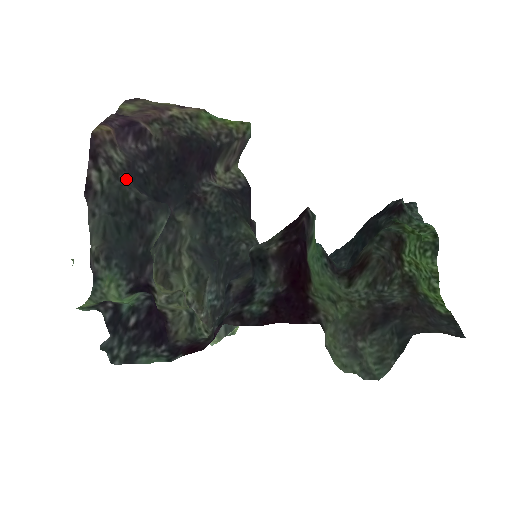
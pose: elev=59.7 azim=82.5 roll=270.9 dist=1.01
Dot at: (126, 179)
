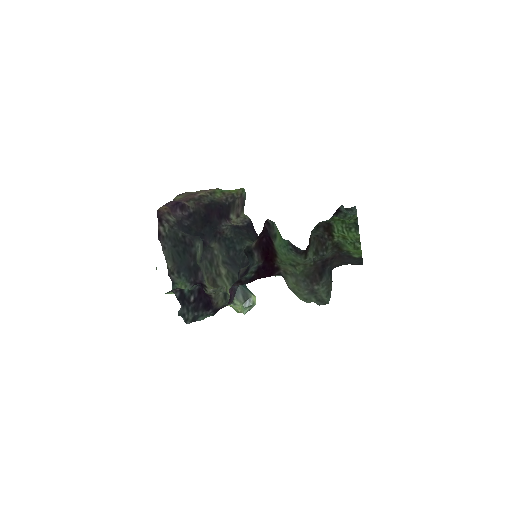
Dot at: (177, 228)
